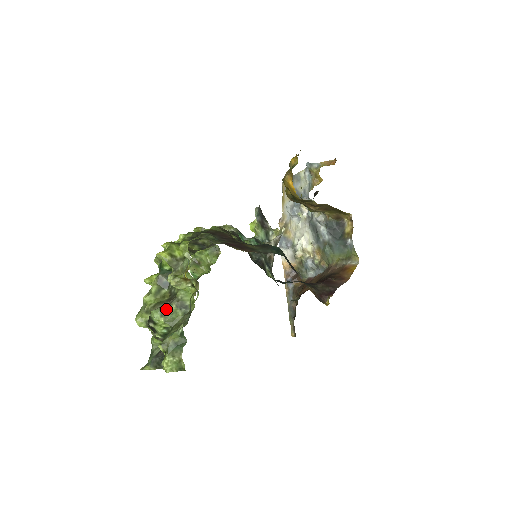
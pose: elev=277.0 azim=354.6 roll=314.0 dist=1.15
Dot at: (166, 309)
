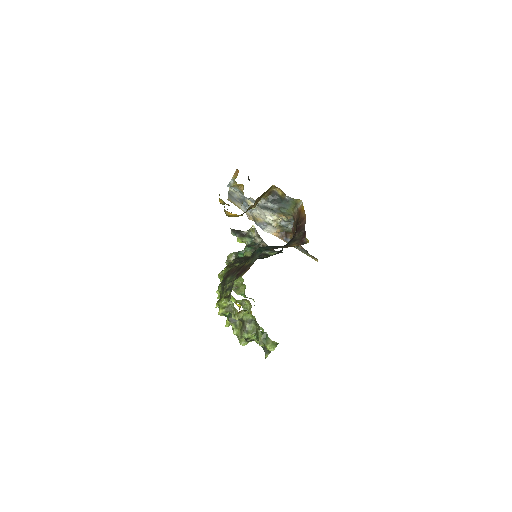
Dot at: (246, 330)
